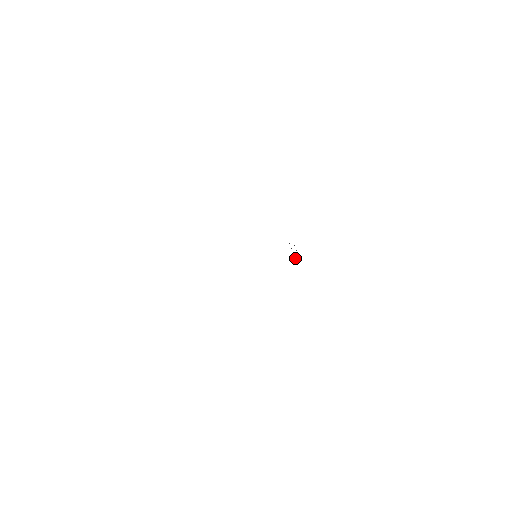
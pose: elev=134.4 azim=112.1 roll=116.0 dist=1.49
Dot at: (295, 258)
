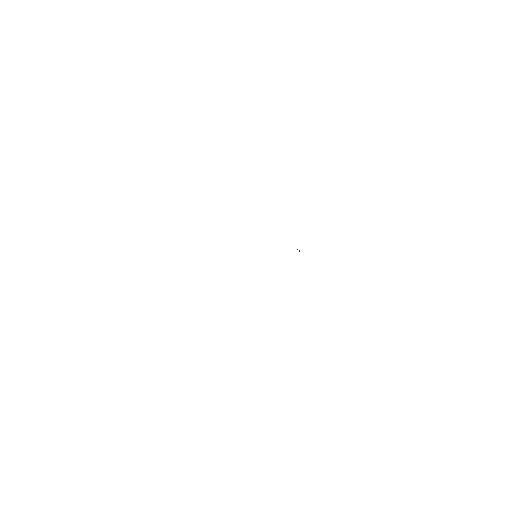
Dot at: (297, 249)
